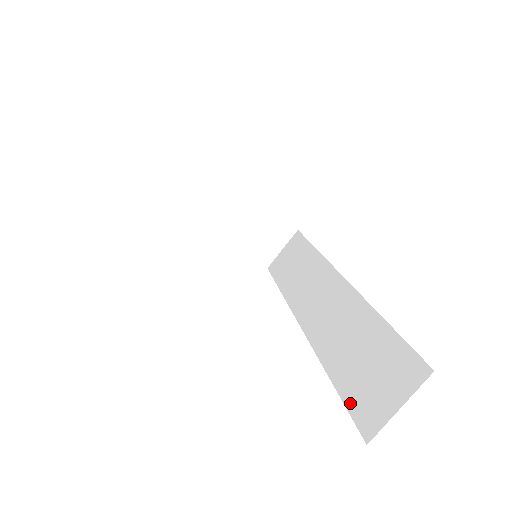
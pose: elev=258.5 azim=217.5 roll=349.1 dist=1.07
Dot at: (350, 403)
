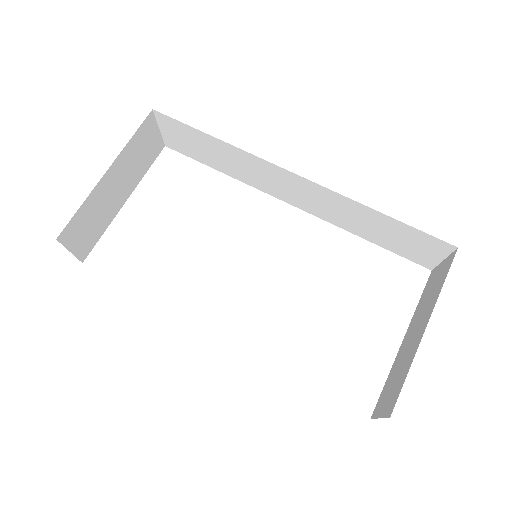
Dot at: (399, 254)
